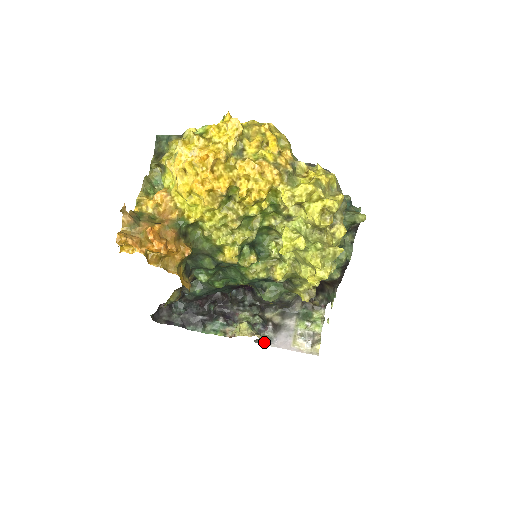
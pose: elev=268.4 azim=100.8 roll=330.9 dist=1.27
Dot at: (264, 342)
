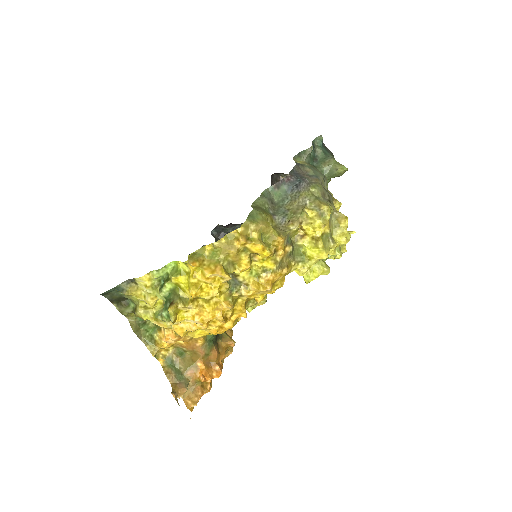
Dot at: occluded
